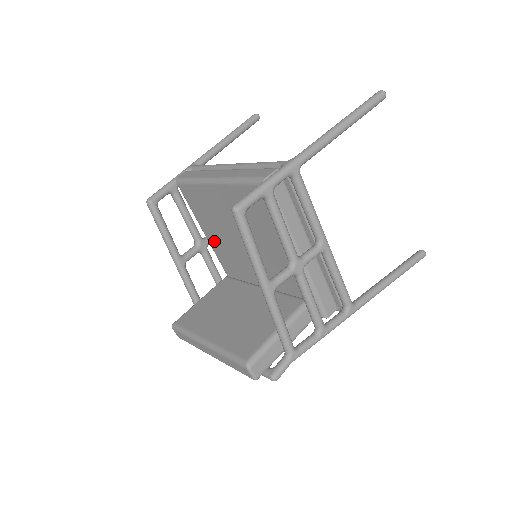
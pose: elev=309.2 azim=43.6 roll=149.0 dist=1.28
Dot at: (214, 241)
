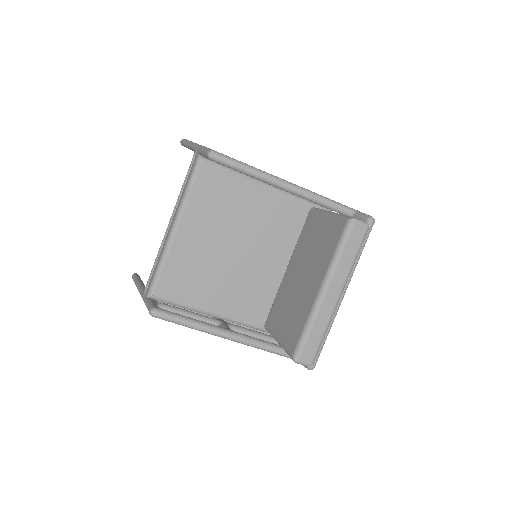
Dot at: (224, 304)
